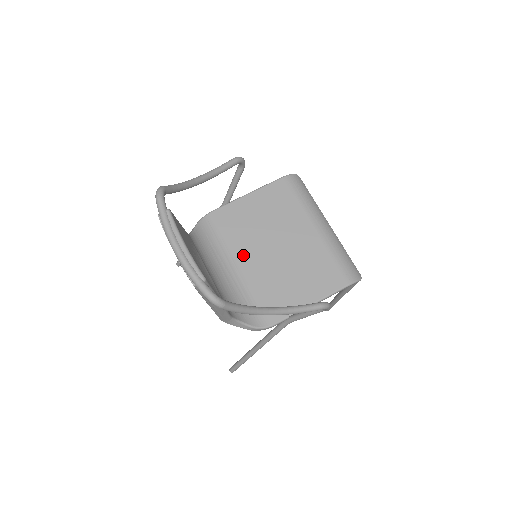
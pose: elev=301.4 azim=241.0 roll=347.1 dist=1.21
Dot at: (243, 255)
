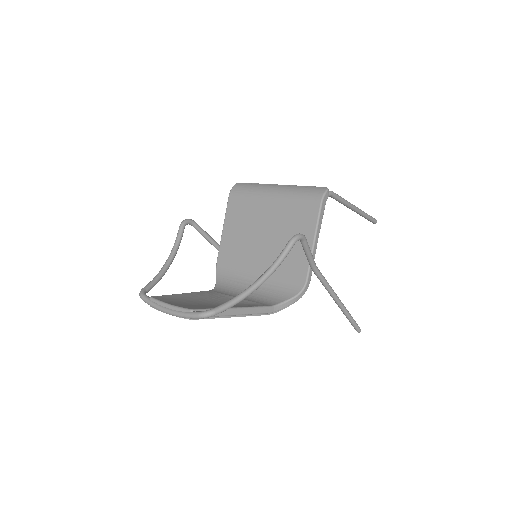
Dot at: (253, 264)
